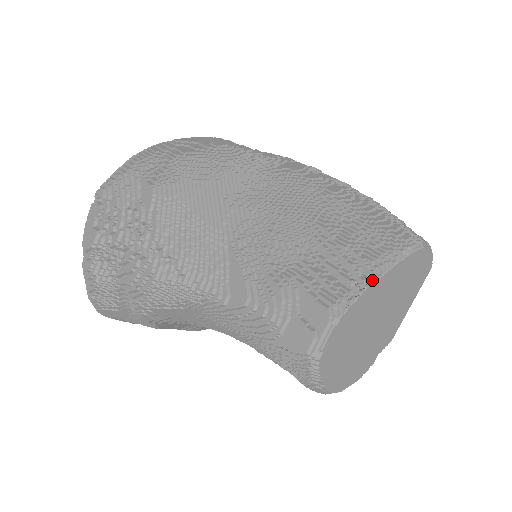
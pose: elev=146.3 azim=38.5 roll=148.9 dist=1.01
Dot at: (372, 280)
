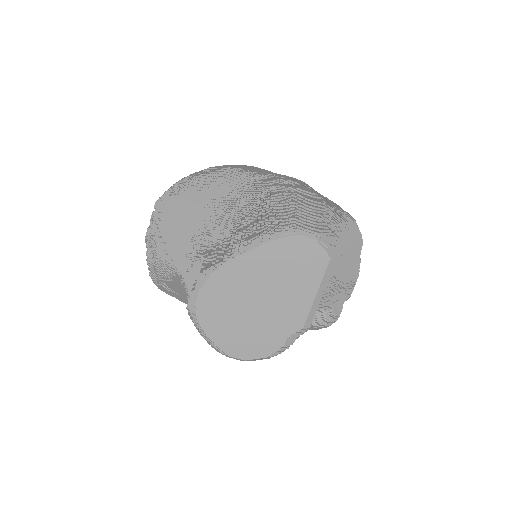
Dot at: (237, 255)
